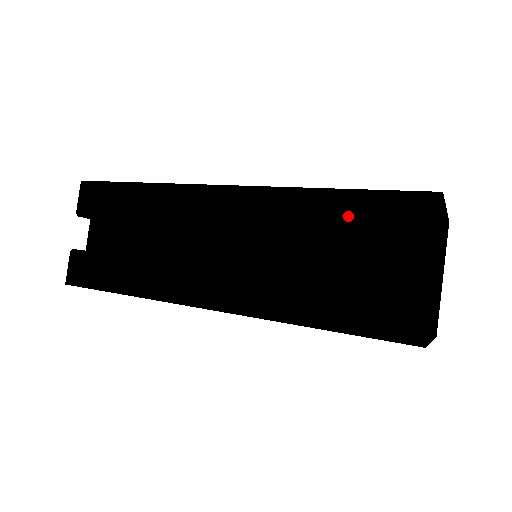
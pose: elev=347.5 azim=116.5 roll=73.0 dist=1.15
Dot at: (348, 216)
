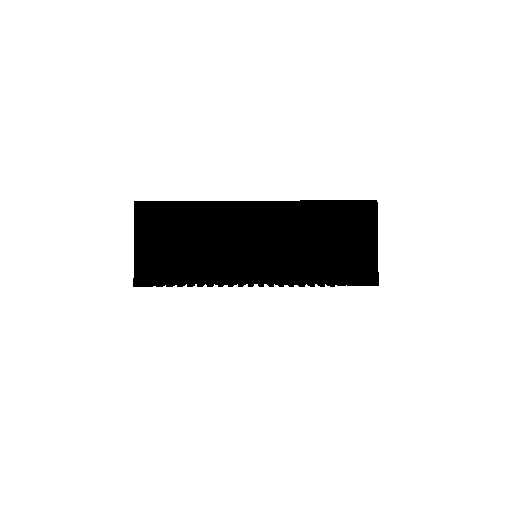
Dot at: occluded
